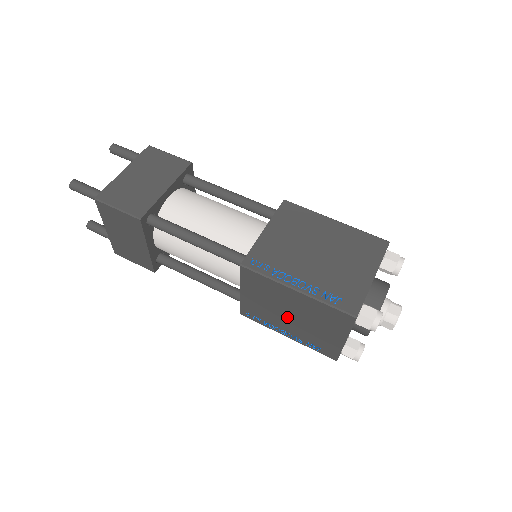
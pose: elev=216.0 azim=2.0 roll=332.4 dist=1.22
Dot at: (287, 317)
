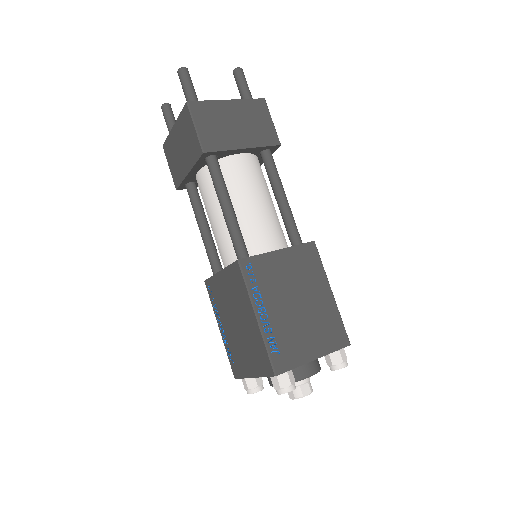
Dot at: occluded
